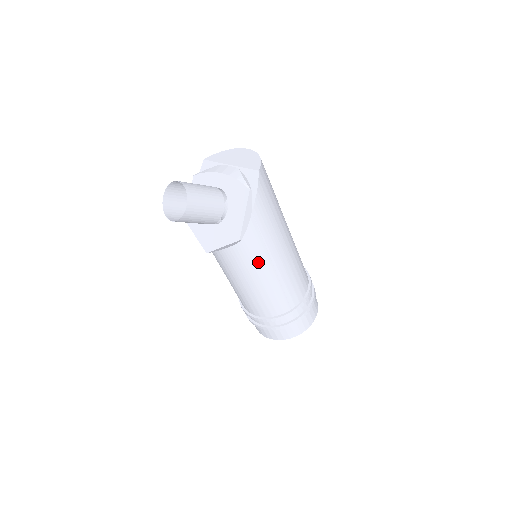
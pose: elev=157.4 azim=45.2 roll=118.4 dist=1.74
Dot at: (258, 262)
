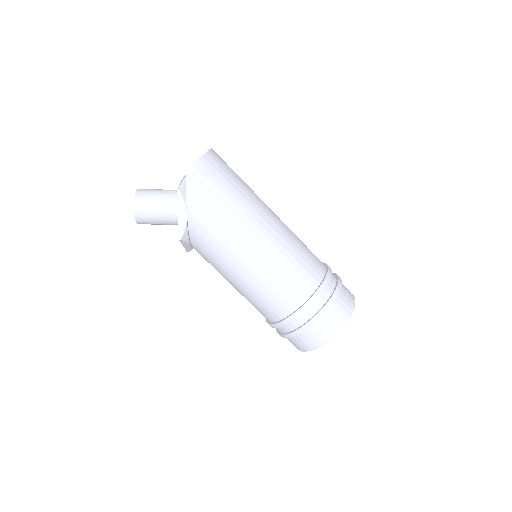
Dot at: (221, 262)
